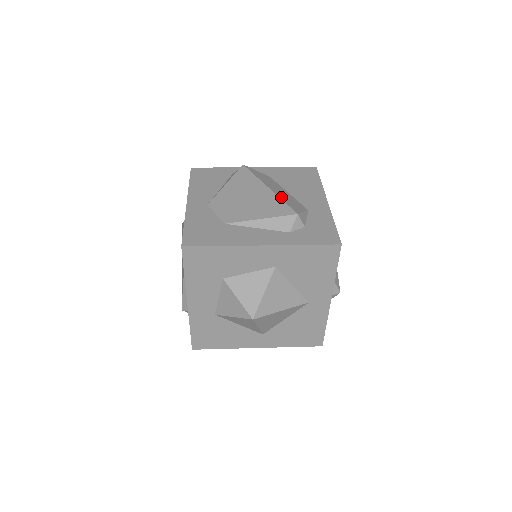
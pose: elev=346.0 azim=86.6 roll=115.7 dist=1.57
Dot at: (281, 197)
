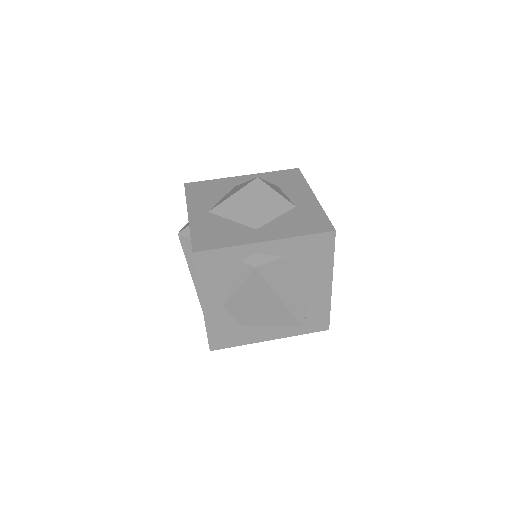
Dot at: (291, 307)
